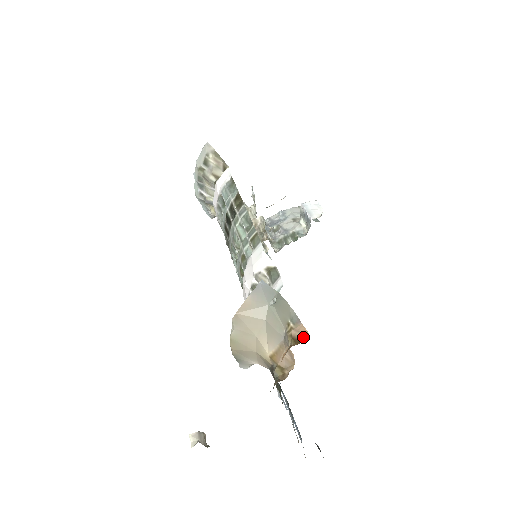
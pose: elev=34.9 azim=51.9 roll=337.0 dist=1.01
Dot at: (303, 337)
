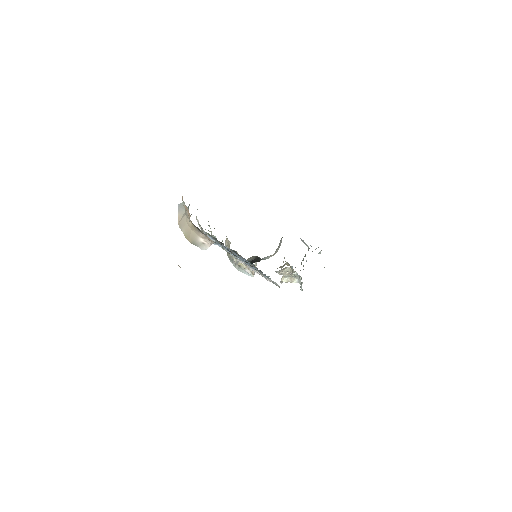
Dot at: occluded
